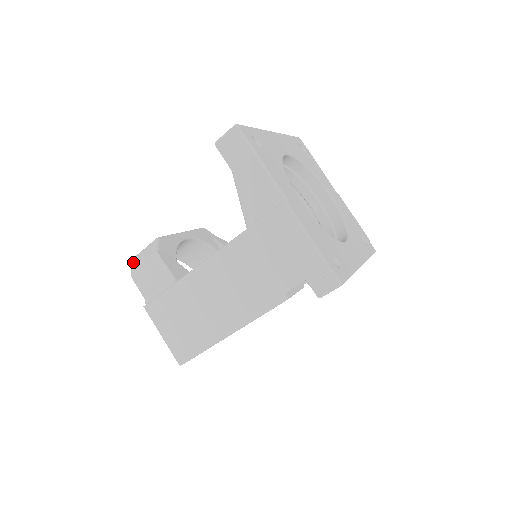
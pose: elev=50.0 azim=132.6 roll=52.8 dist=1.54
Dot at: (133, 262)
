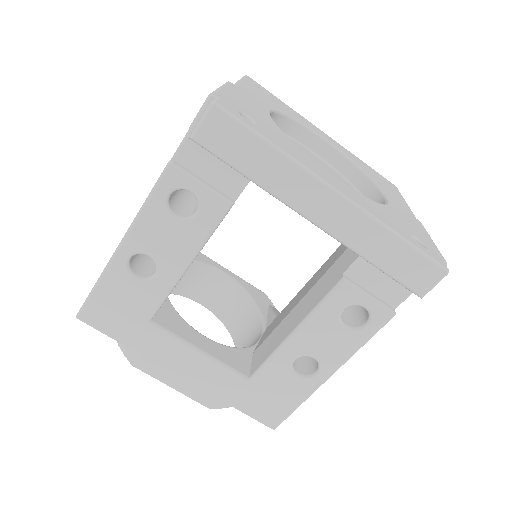
Dot at: occluded
